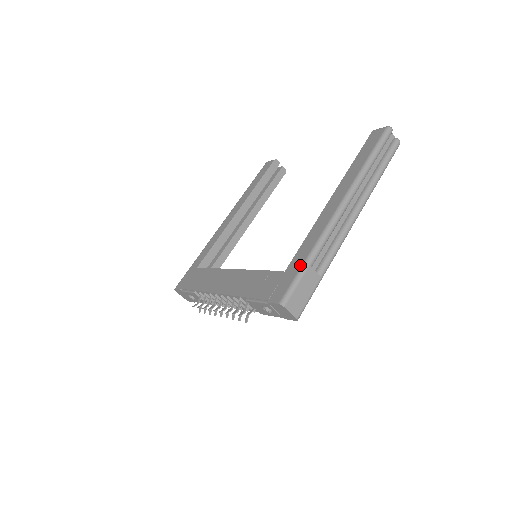
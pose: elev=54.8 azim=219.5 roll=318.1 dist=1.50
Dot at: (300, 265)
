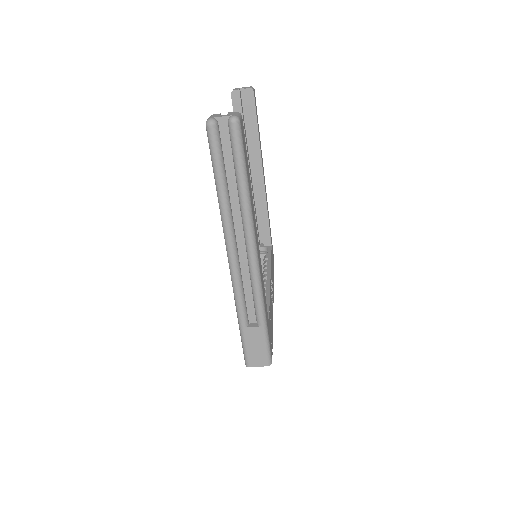
Dot at: (239, 328)
